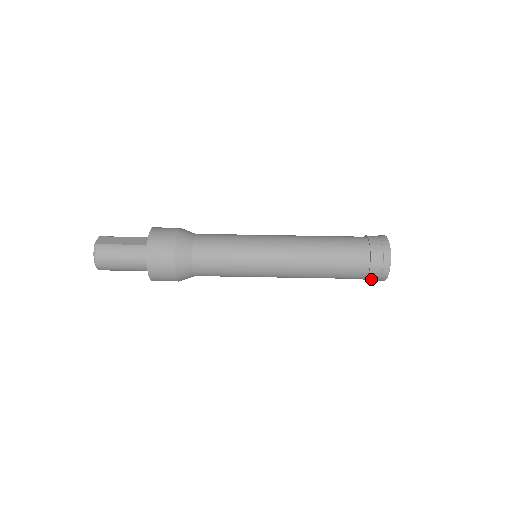
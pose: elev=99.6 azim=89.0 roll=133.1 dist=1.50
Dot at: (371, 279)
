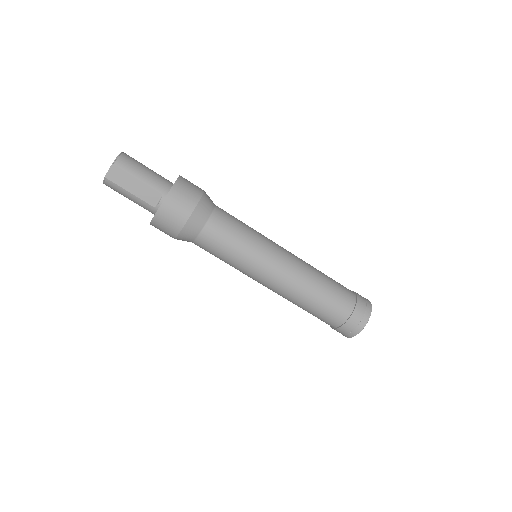
Dot at: occluded
